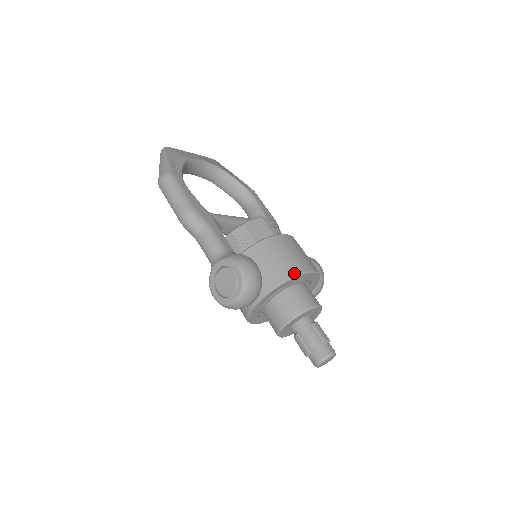
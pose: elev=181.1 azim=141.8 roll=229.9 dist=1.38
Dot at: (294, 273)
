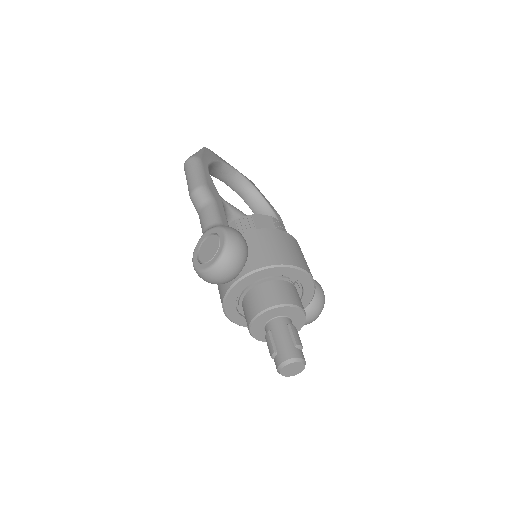
Dot at: (283, 262)
